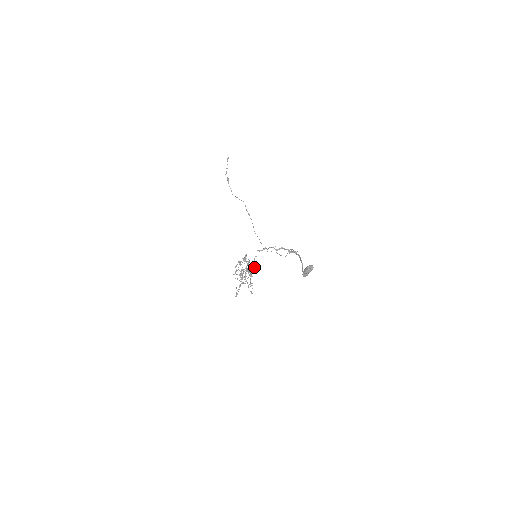
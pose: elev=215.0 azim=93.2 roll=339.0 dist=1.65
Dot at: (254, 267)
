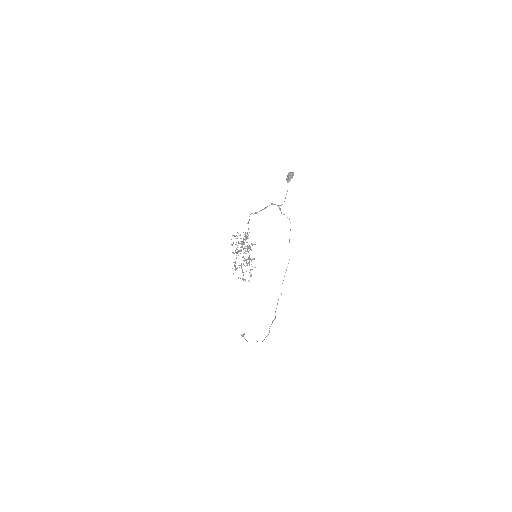
Dot at: (248, 229)
